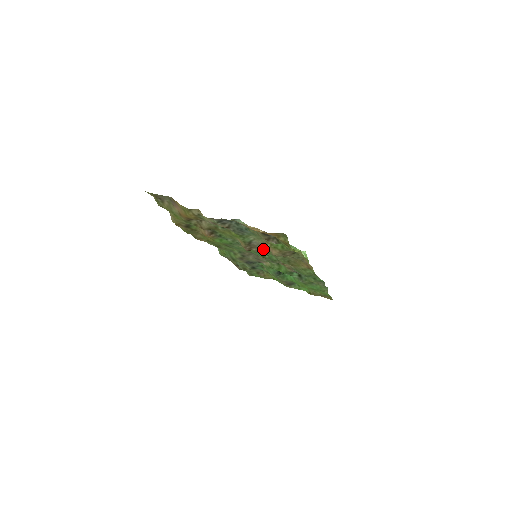
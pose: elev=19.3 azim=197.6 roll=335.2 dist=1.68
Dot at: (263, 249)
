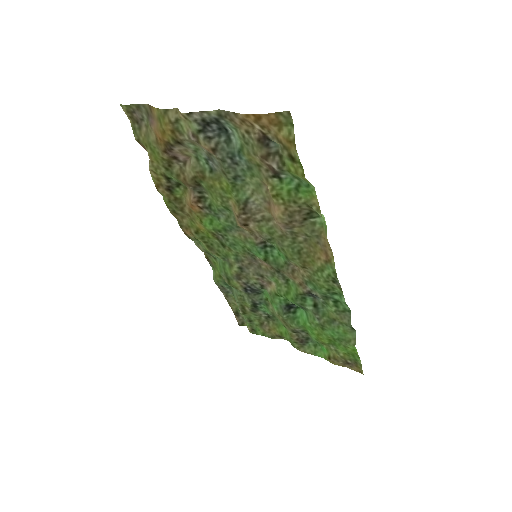
Dot at: (264, 224)
